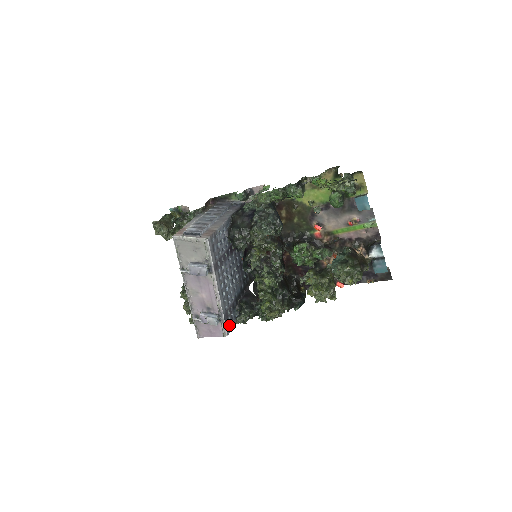
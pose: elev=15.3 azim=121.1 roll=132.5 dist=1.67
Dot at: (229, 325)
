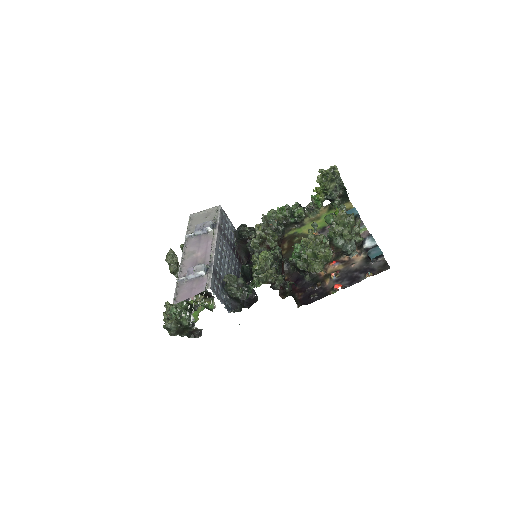
Dot at: (214, 289)
